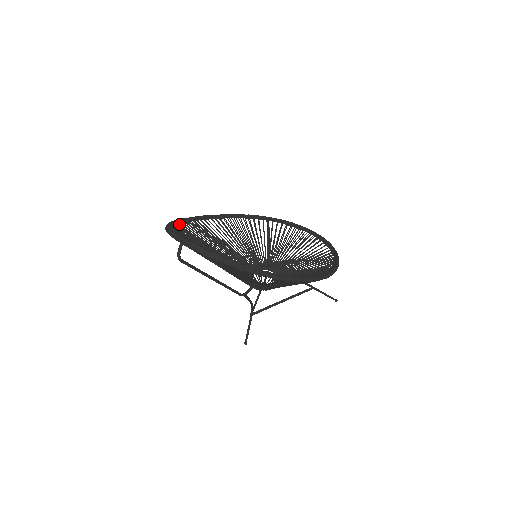
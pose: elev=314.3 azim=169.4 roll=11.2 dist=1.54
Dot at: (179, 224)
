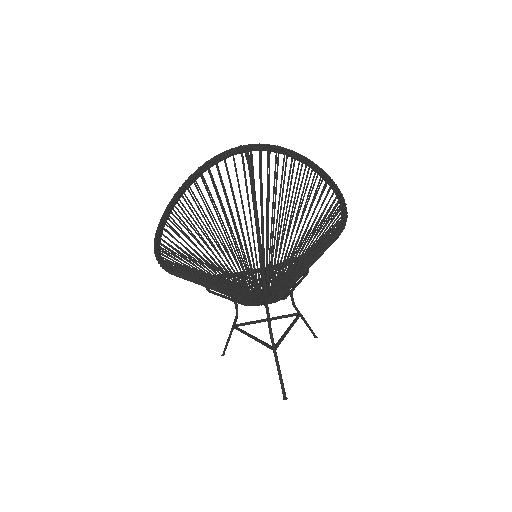
Dot at: (173, 214)
